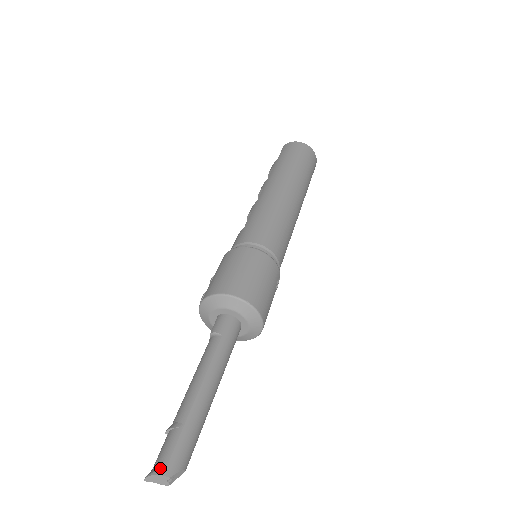
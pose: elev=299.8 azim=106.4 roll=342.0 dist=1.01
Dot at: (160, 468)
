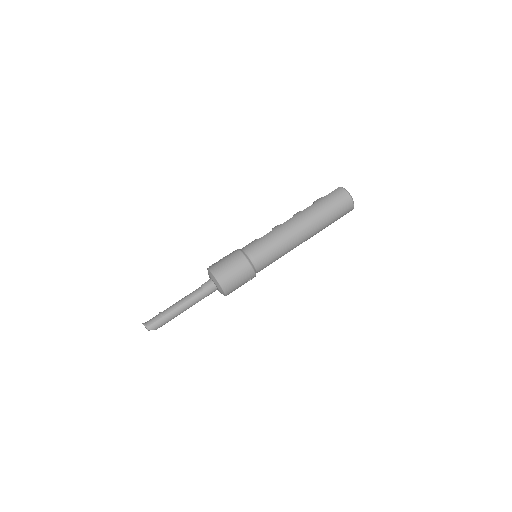
Dot at: (147, 325)
